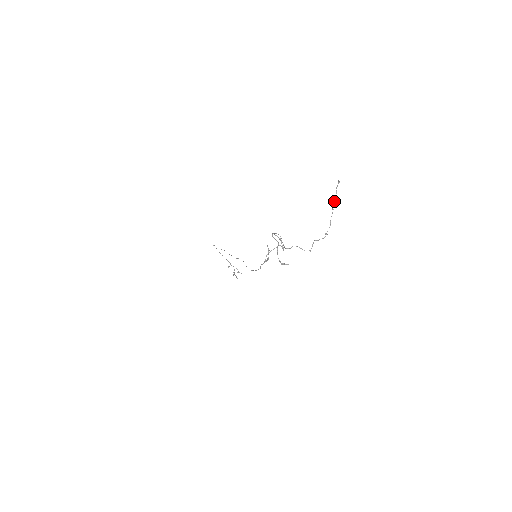
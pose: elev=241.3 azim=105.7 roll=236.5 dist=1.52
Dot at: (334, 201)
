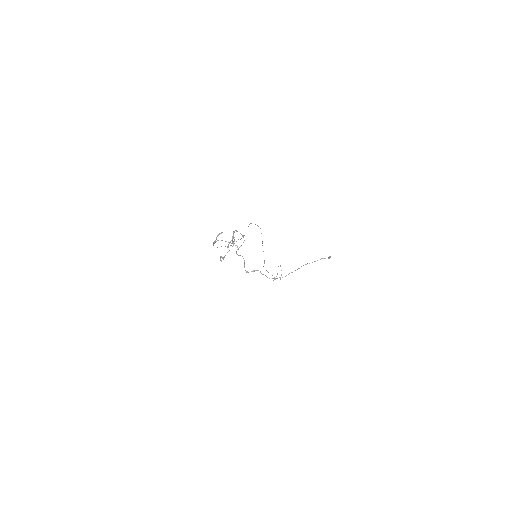
Dot at: (306, 264)
